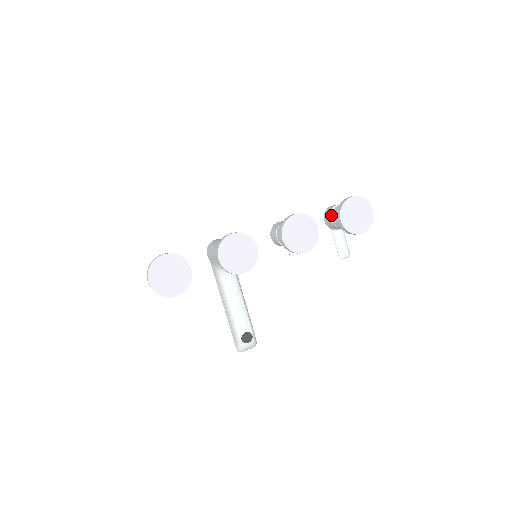
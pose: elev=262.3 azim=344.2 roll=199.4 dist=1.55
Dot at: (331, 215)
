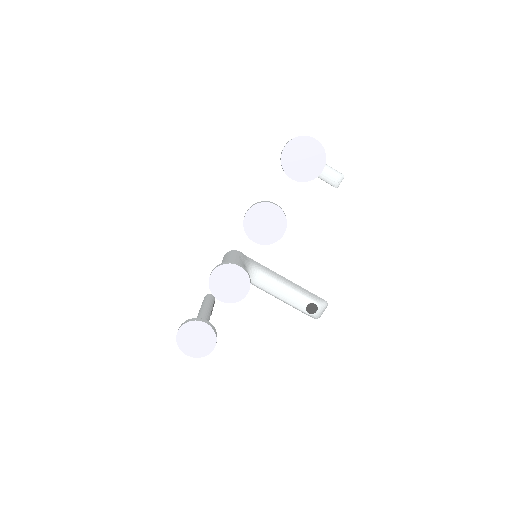
Dot at: occluded
